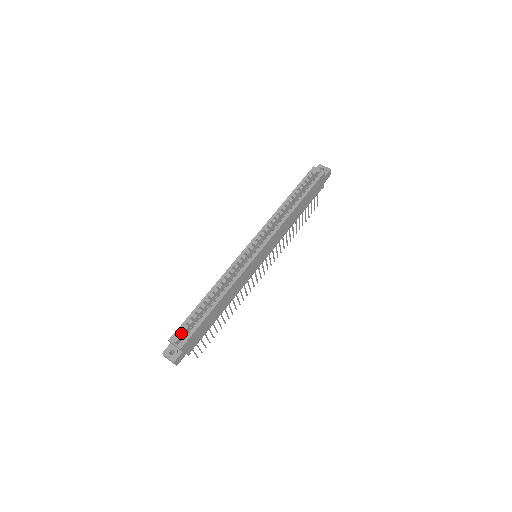
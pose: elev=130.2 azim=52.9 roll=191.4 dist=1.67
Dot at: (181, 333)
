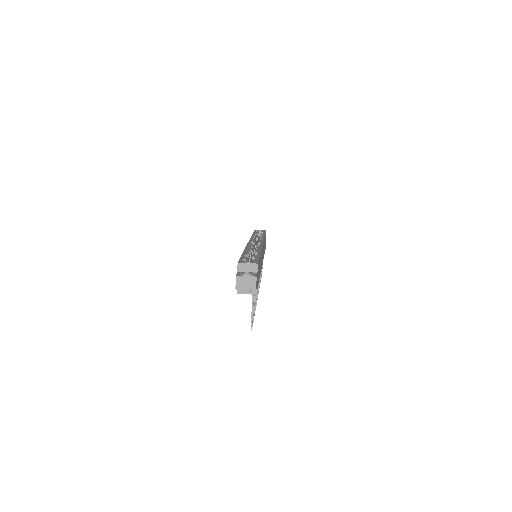
Dot at: (245, 261)
